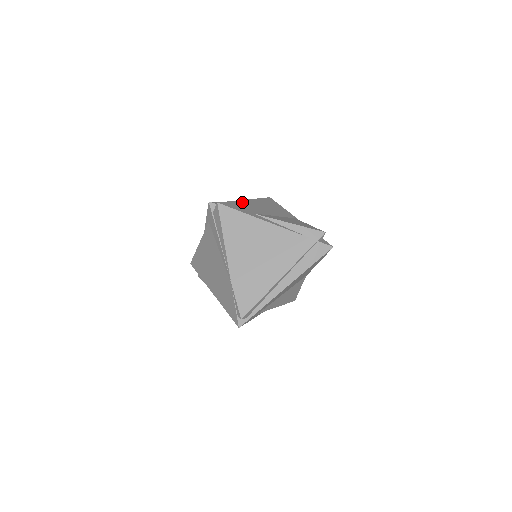
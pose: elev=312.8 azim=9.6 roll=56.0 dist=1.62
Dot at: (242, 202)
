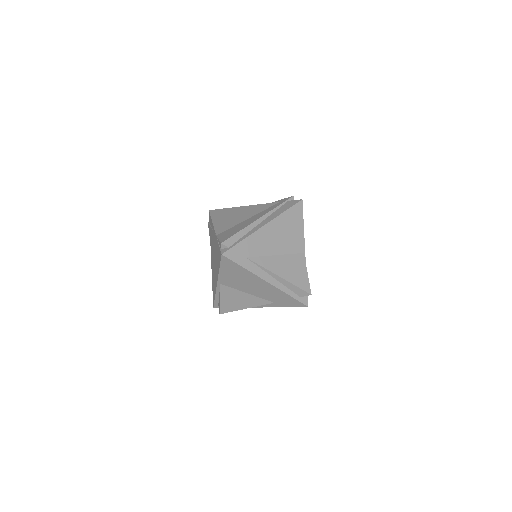
Dot at: occluded
